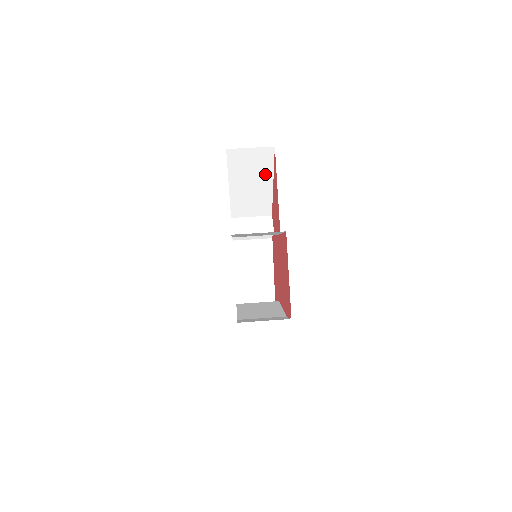
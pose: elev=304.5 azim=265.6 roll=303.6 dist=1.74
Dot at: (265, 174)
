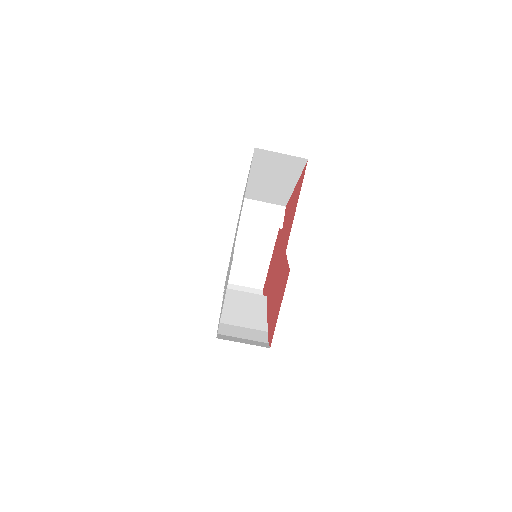
Dot at: (290, 176)
